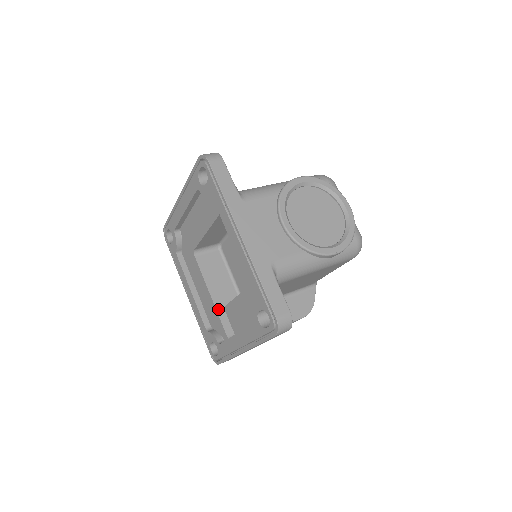
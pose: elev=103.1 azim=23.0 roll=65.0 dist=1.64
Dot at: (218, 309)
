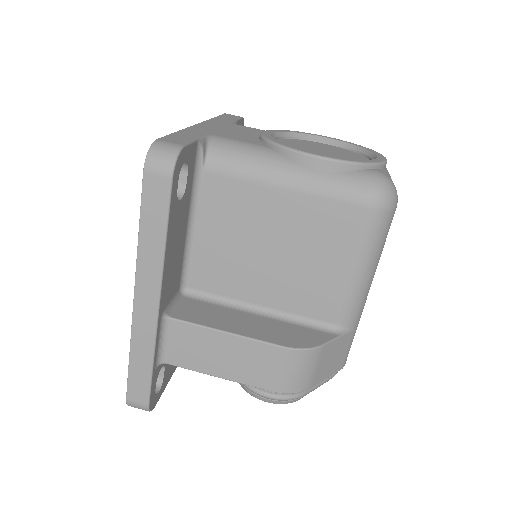
Dot at: occluded
